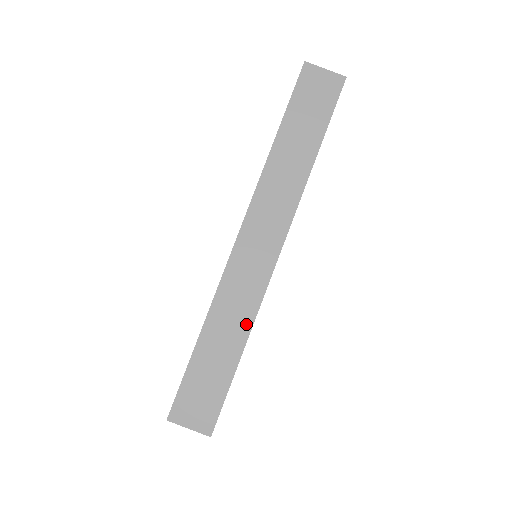
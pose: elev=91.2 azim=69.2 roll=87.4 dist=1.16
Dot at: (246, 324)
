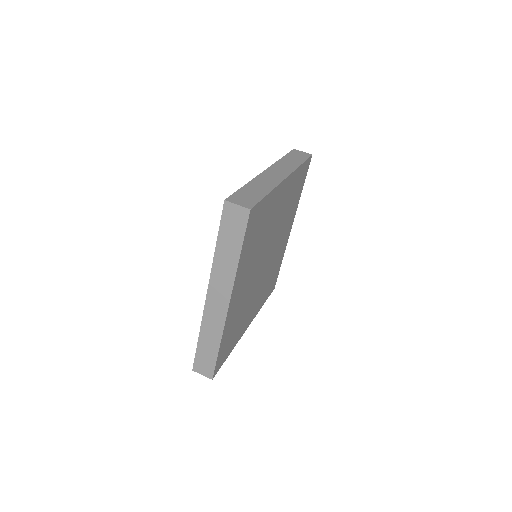
Dot at: (270, 187)
